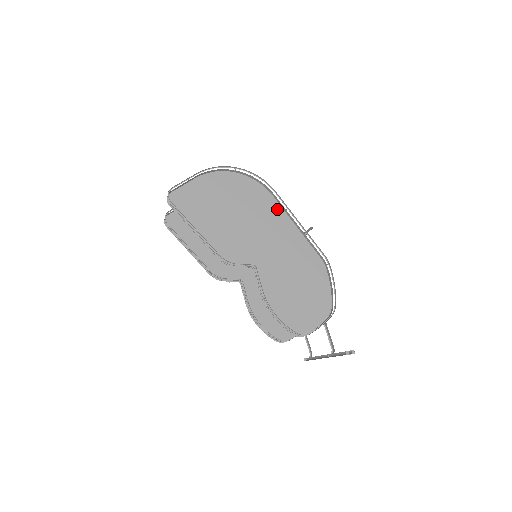
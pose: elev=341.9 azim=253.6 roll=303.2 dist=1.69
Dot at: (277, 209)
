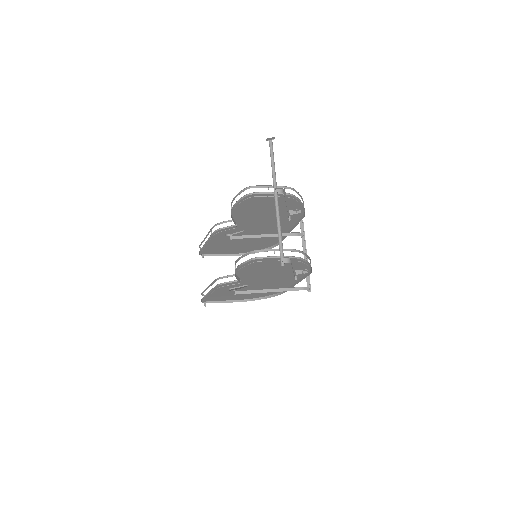
Dot at: occluded
